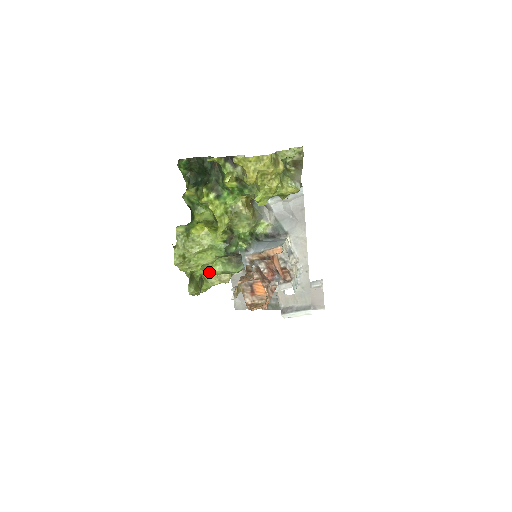
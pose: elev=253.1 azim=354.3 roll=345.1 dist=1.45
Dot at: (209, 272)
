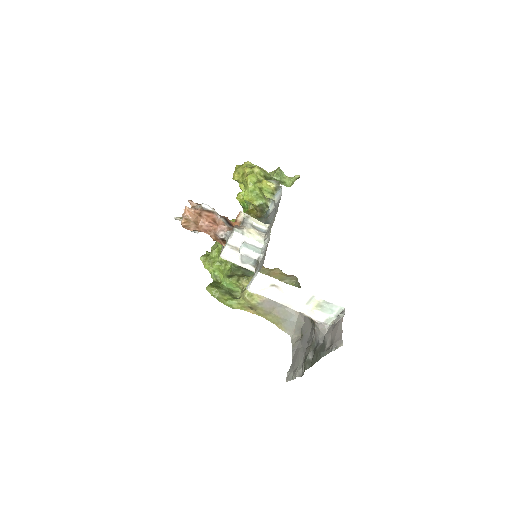
Dot at: (225, 274)
